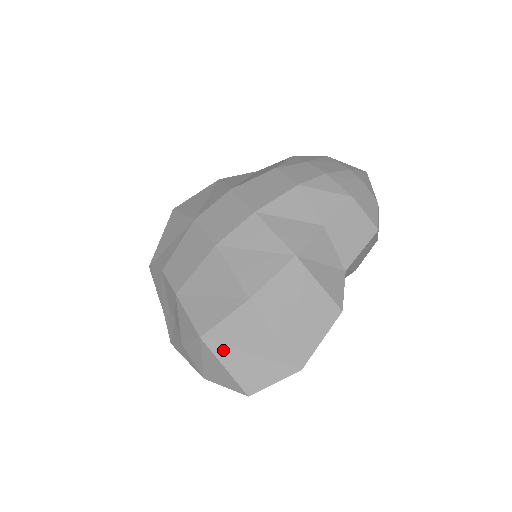
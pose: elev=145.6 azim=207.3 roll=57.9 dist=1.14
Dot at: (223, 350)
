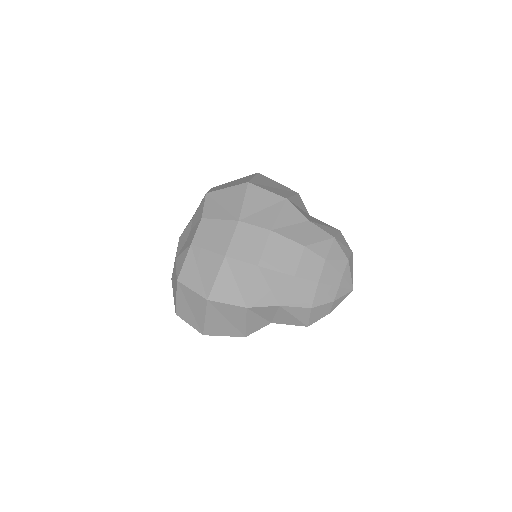
Dot at: (181, 294)
